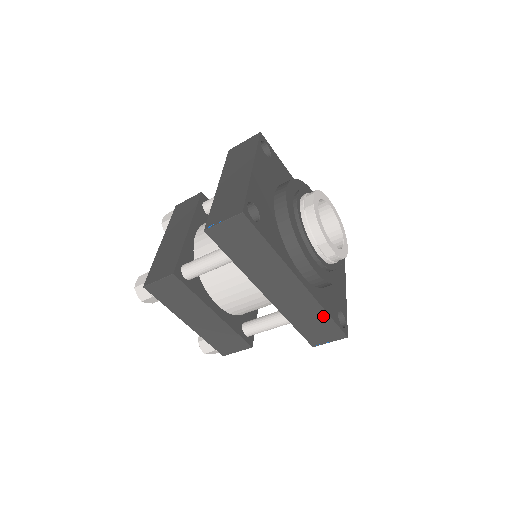
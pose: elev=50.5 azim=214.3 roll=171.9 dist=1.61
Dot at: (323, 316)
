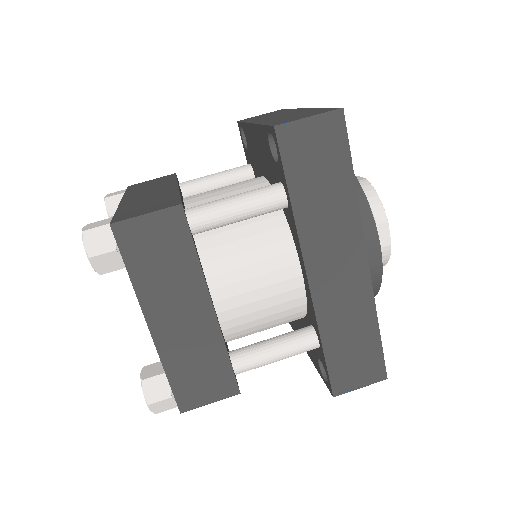
Dot at: (371, 331)
